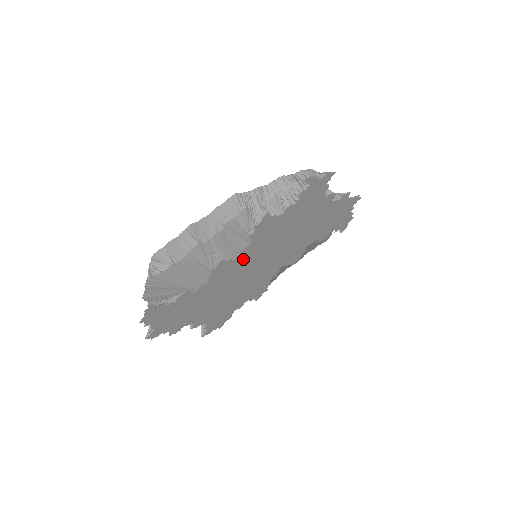
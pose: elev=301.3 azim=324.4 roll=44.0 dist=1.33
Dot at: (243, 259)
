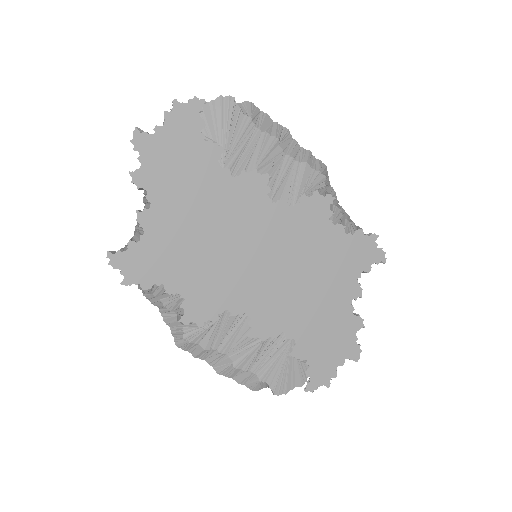
Dot at: (268, 214)
